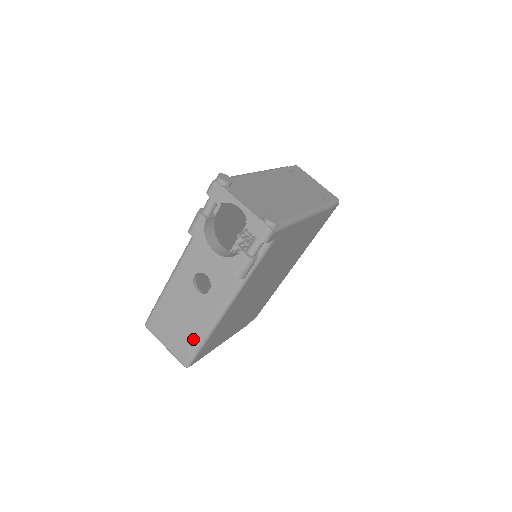
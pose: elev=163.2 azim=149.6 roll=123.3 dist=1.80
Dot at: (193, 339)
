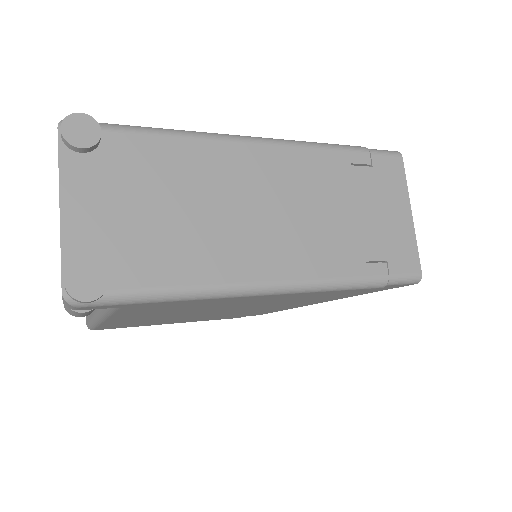
Dot at: occluded
